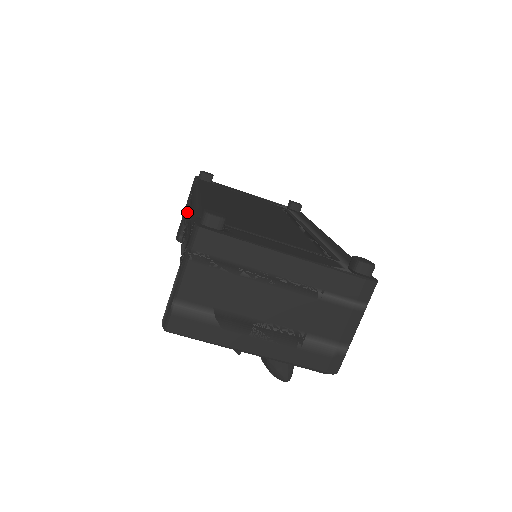
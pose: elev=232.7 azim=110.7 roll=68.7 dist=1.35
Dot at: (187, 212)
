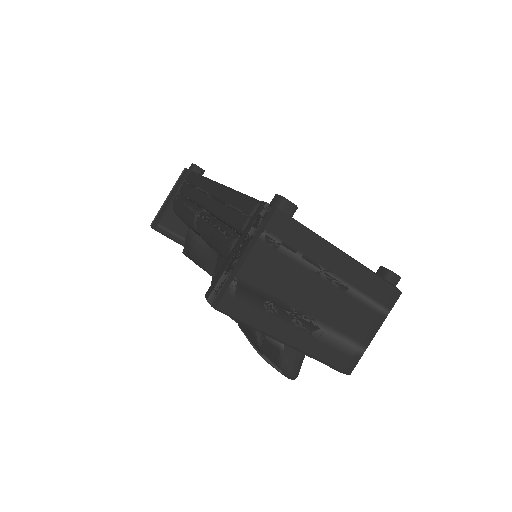
Dot at: (185, 200)
